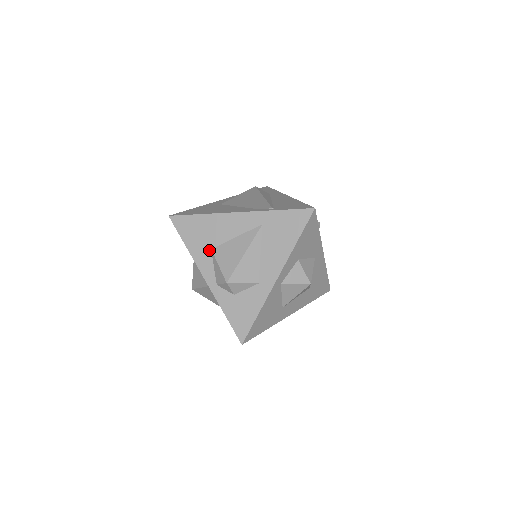
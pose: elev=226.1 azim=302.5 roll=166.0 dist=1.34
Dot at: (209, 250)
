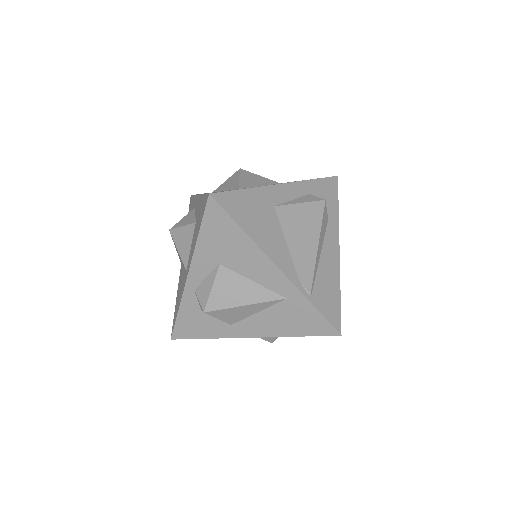
Dot at: (217, 263)
